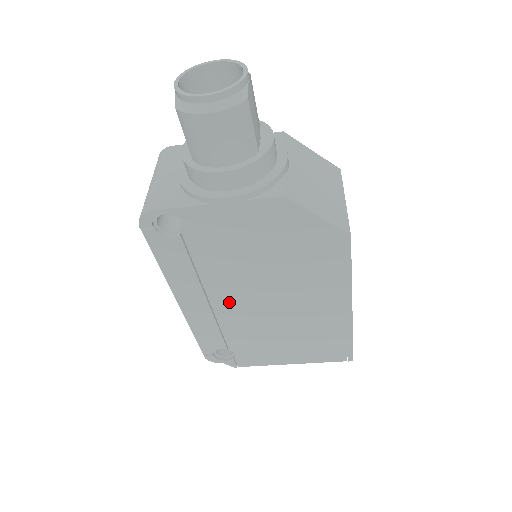
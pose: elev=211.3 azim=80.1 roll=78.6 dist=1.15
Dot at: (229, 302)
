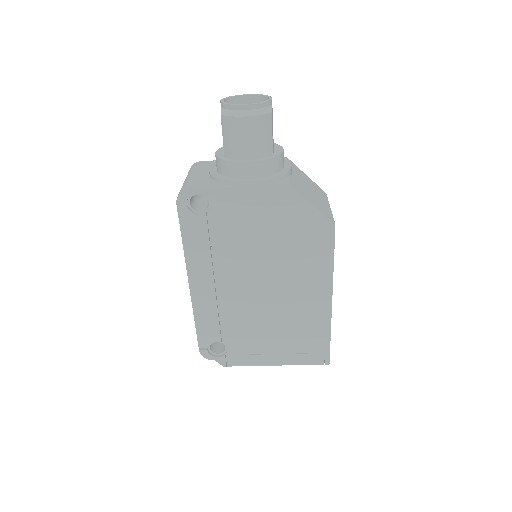
Dot at: (232, 287)
